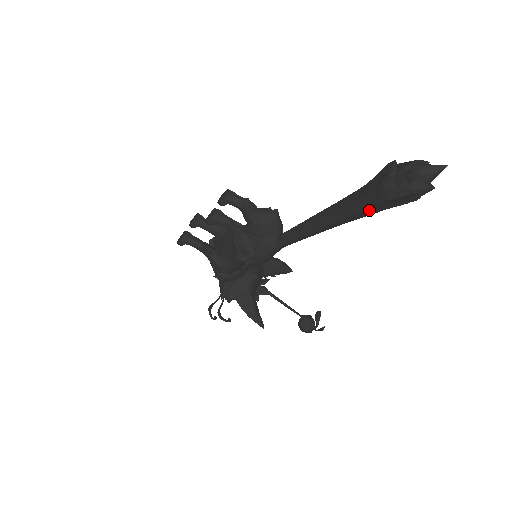
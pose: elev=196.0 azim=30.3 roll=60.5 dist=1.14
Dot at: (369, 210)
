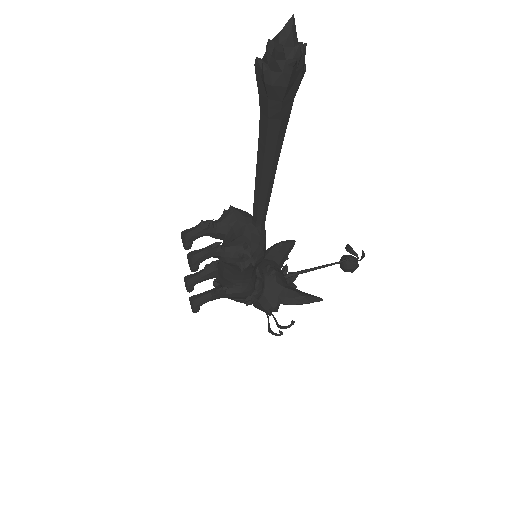
Dot at: (283, 117)
